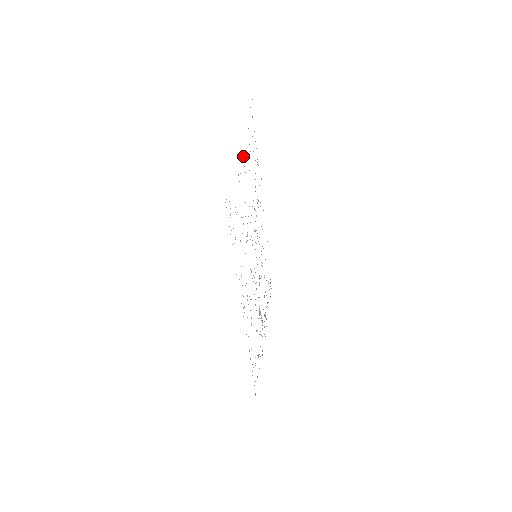
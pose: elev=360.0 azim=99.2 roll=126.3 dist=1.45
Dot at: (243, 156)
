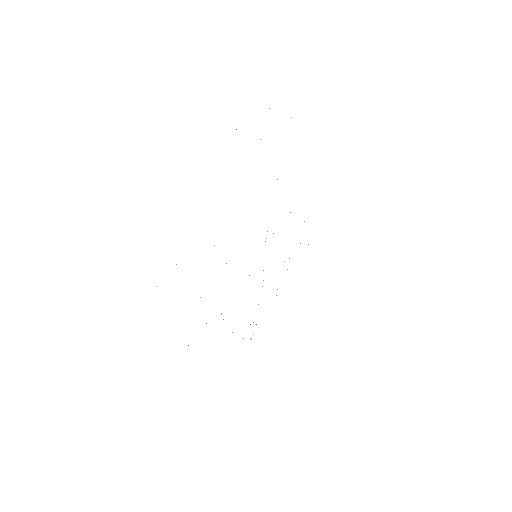
Dot at: occluded
